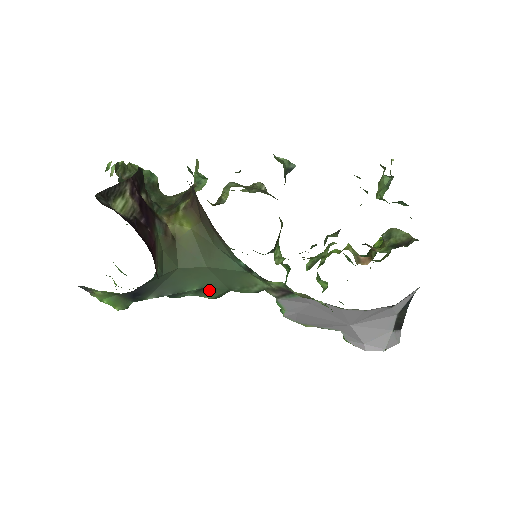
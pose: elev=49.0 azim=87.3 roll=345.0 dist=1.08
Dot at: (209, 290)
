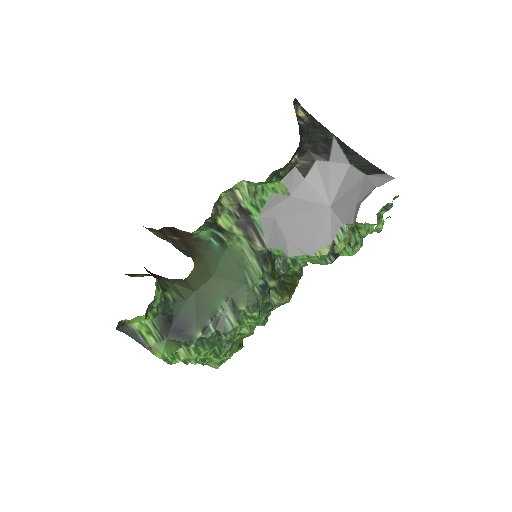
Dot at: (235, 298)
